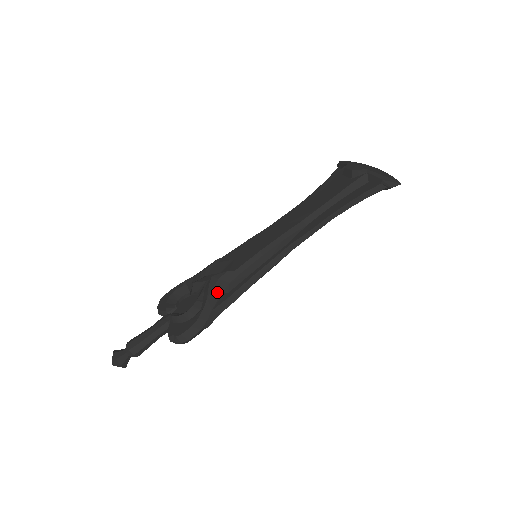
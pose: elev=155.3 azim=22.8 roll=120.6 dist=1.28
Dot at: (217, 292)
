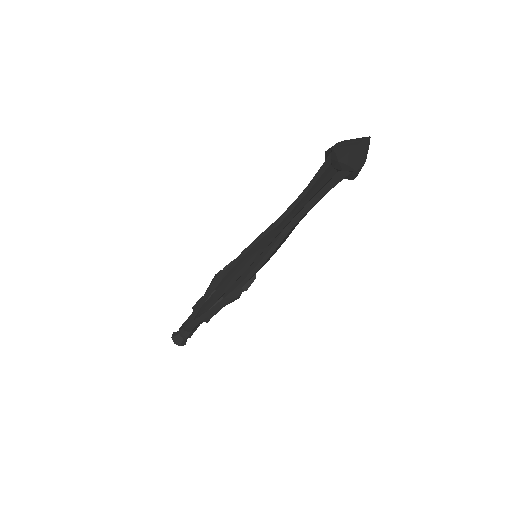
Dot at: (211, 289)
